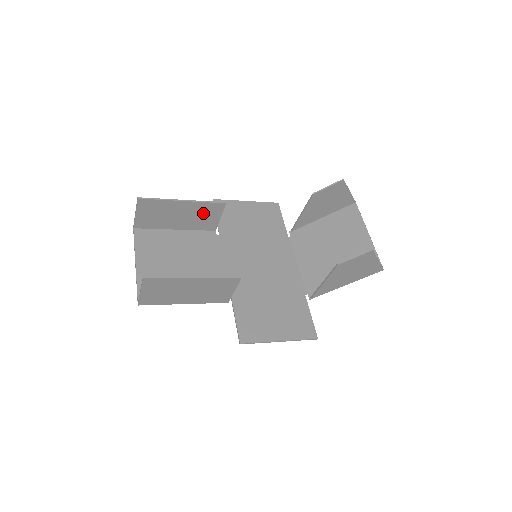
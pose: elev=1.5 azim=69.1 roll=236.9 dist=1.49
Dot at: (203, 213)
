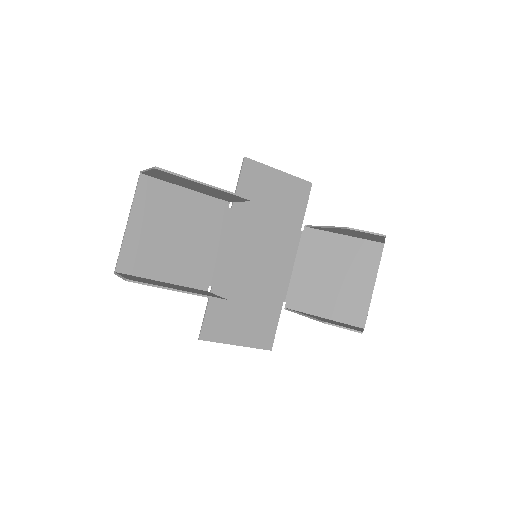
Dot at: (223, 194)
